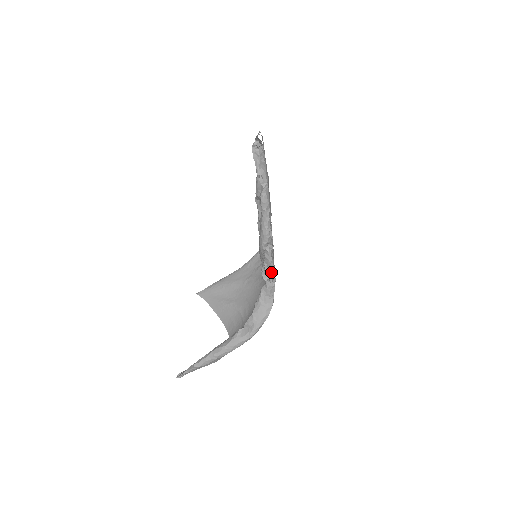
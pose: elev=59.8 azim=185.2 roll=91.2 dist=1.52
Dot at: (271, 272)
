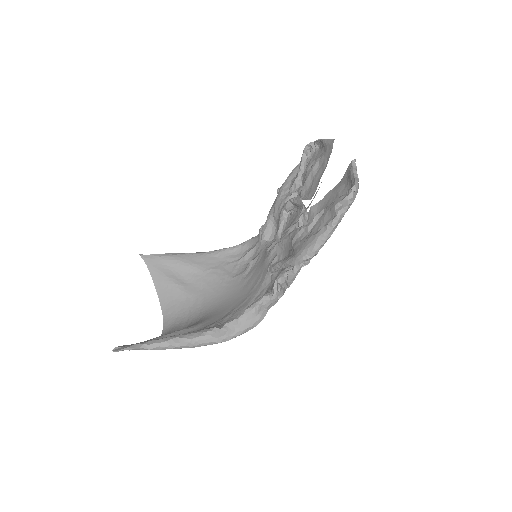
Dot at: (283, 285)
